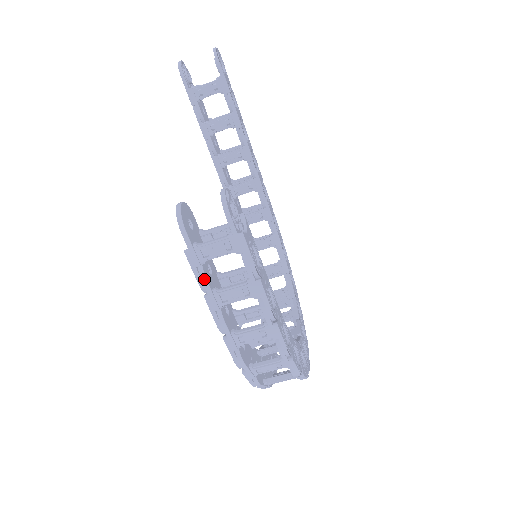
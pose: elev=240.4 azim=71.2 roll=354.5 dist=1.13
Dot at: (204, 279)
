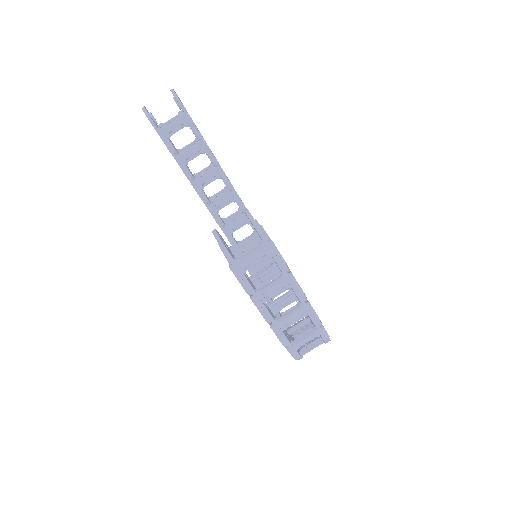
Dot at: (248, 285)
